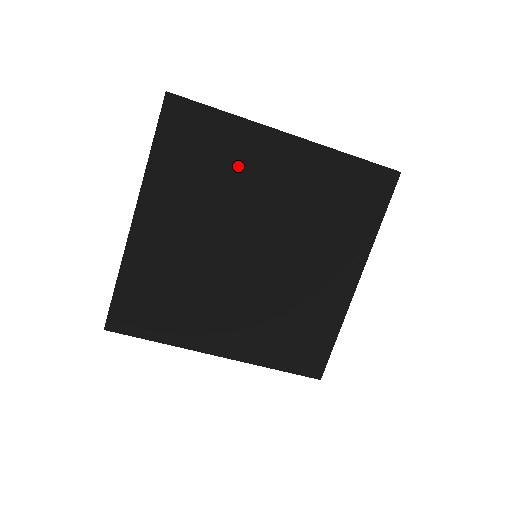
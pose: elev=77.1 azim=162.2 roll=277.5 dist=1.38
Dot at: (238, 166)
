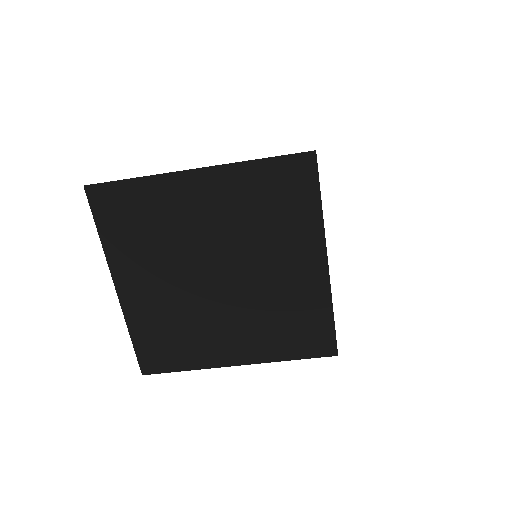
Dot at: (169, 215)
